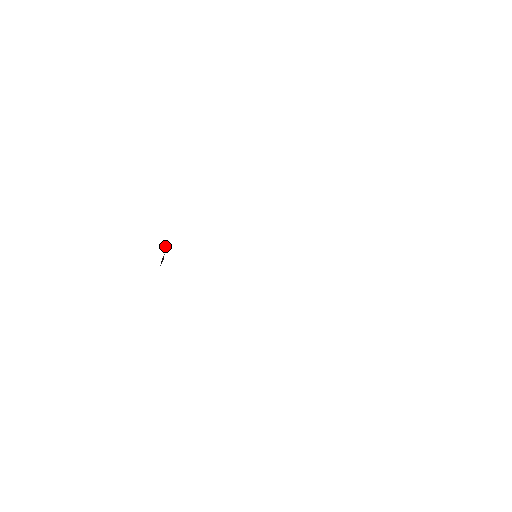
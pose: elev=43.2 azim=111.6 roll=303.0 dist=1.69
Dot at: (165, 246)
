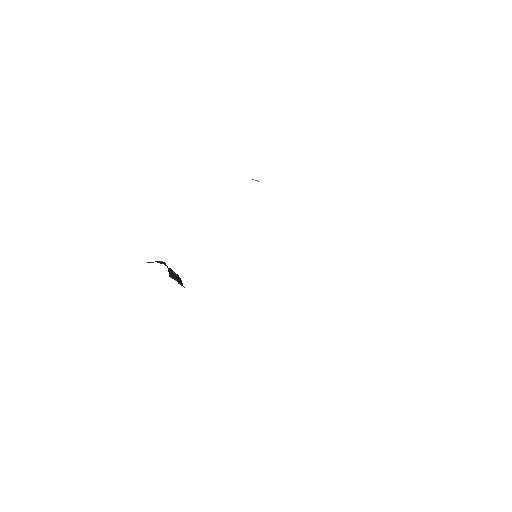
Dot at: (169, 276)
